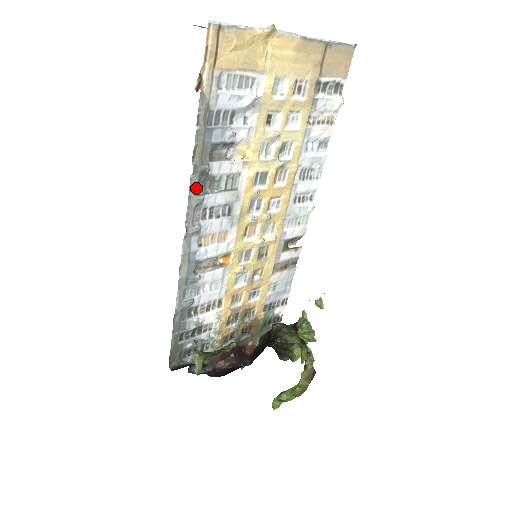
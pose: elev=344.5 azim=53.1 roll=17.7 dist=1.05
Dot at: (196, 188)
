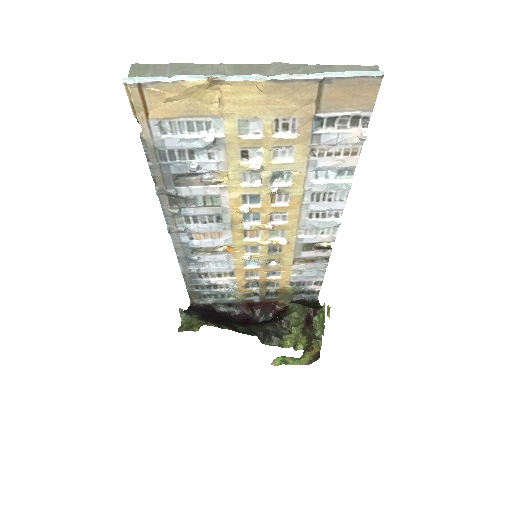
Dot at: (168, 203)
